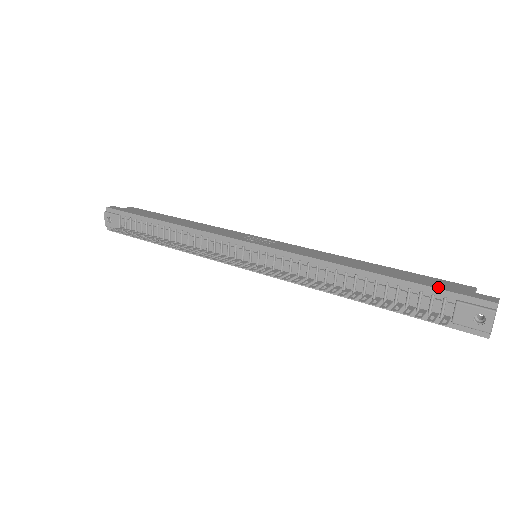
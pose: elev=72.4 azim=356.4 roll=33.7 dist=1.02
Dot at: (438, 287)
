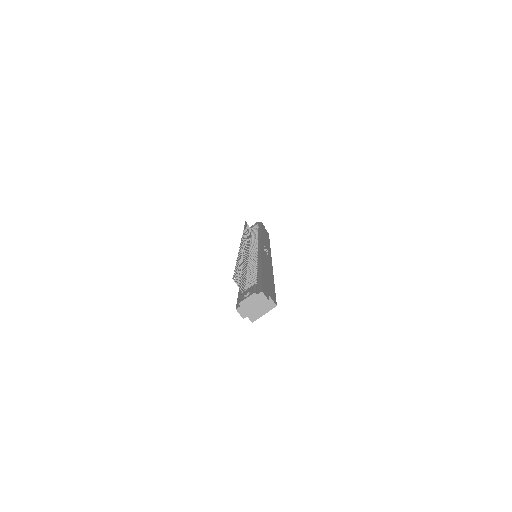
Dot at: (263, 280)
